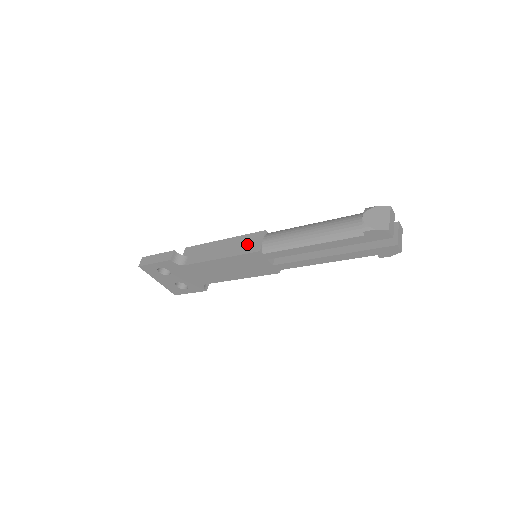
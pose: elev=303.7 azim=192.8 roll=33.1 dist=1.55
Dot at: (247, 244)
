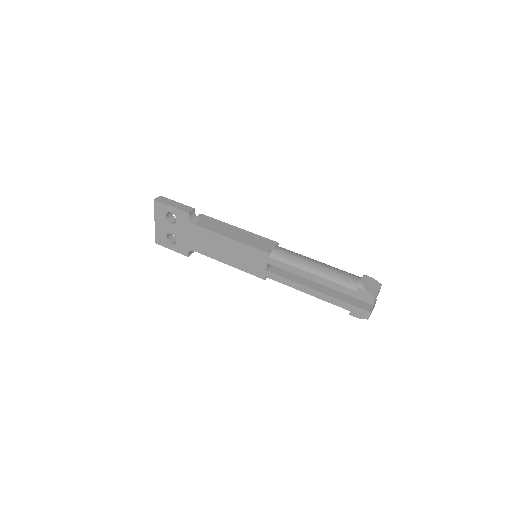
Dot at: (259, 242)
